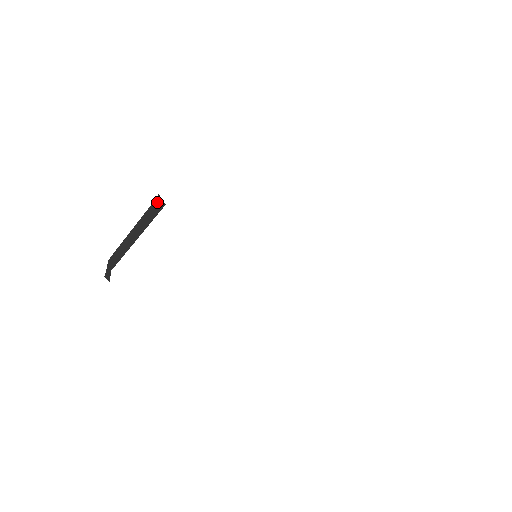
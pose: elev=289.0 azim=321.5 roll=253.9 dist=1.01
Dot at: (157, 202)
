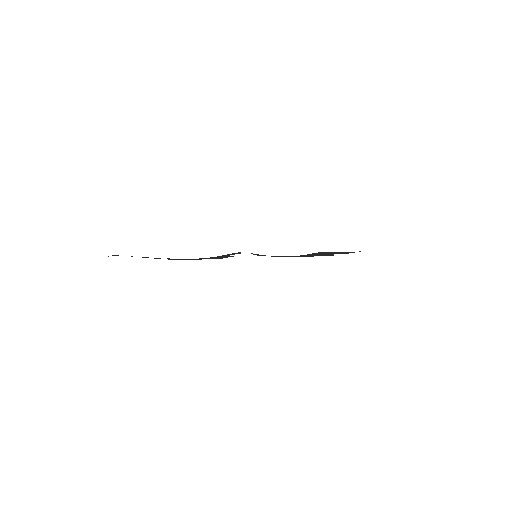
Dot at: occluded
